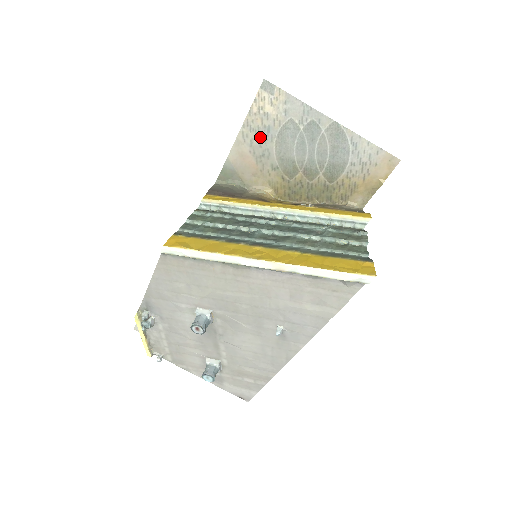
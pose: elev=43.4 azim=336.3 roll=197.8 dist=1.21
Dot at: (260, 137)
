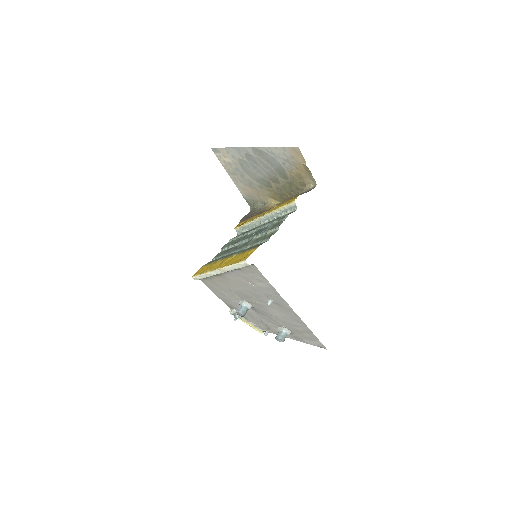
Dot at: (239, 175)
